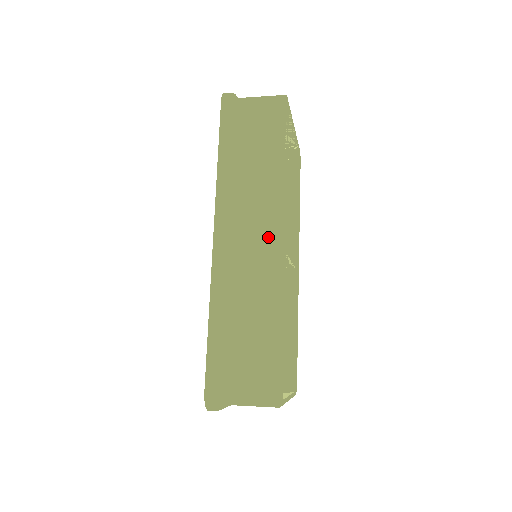
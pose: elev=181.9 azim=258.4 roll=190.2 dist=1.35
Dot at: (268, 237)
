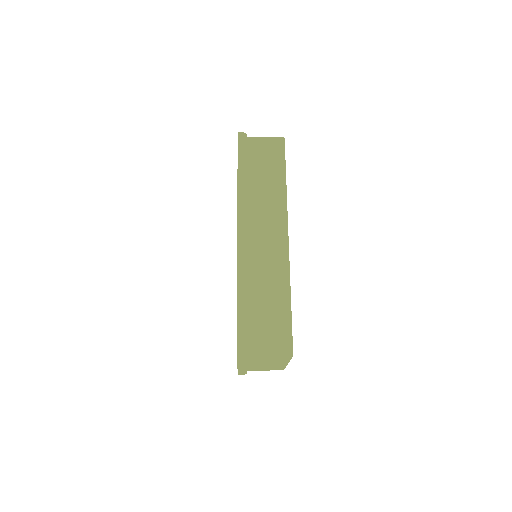
Dot at: (278, 233)
